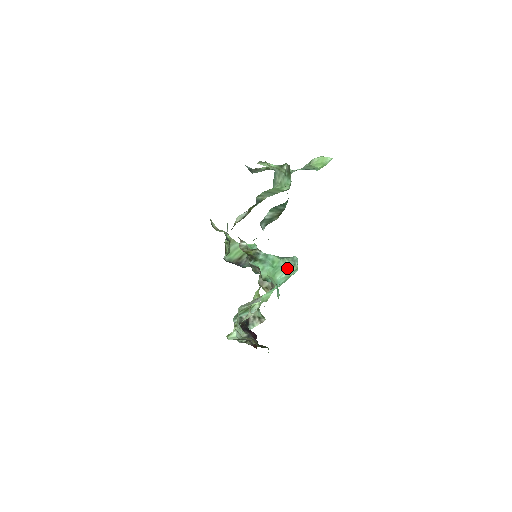
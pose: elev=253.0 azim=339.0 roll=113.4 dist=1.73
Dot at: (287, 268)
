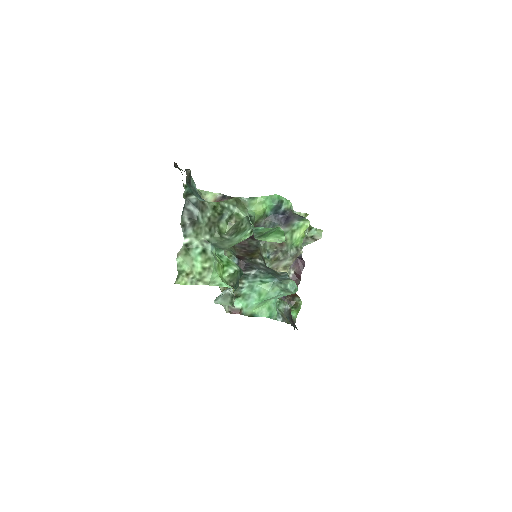
Dot at: (281, 294)
